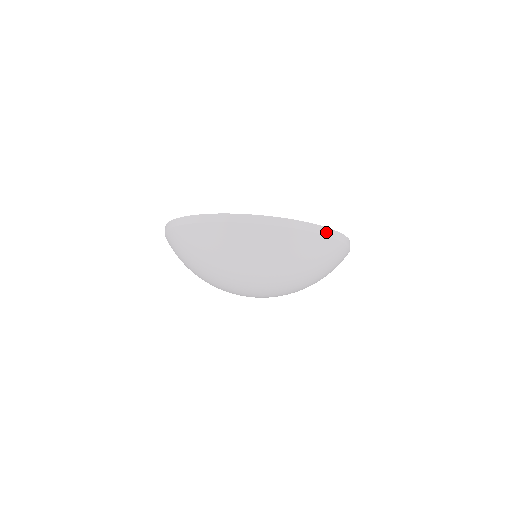
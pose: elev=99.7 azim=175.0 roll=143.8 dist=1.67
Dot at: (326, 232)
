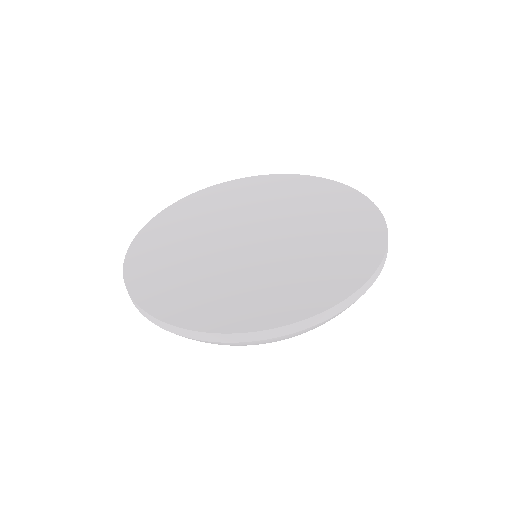
Dot at: occluded
